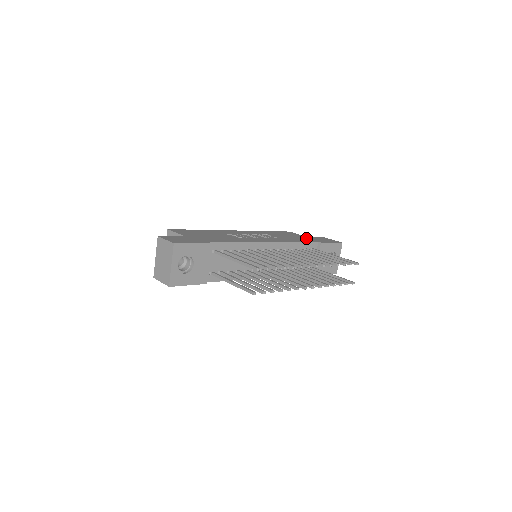
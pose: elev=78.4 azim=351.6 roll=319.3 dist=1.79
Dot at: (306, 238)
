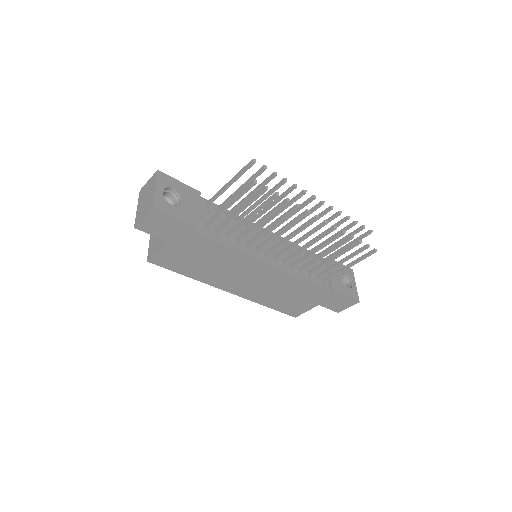
Dot at: occluded
